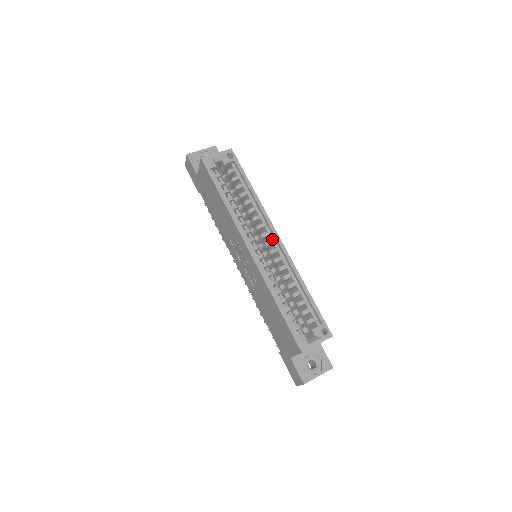
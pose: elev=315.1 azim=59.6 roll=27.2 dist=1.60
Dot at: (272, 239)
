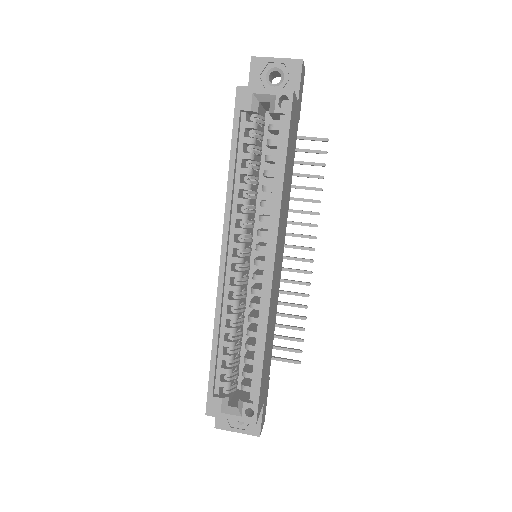
Dot at: (266, 260)
